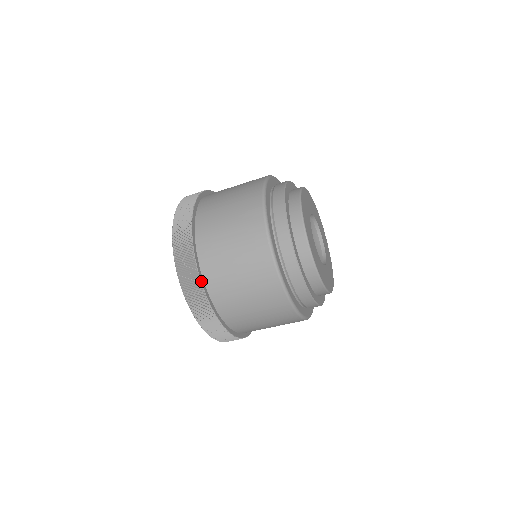
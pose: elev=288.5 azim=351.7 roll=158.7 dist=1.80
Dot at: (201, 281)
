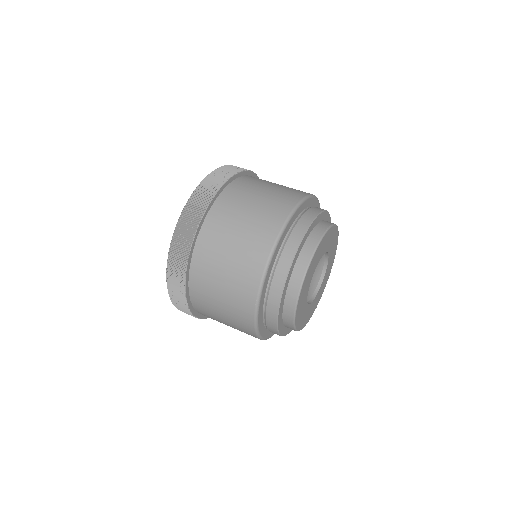
Dot at: (186, 296)
